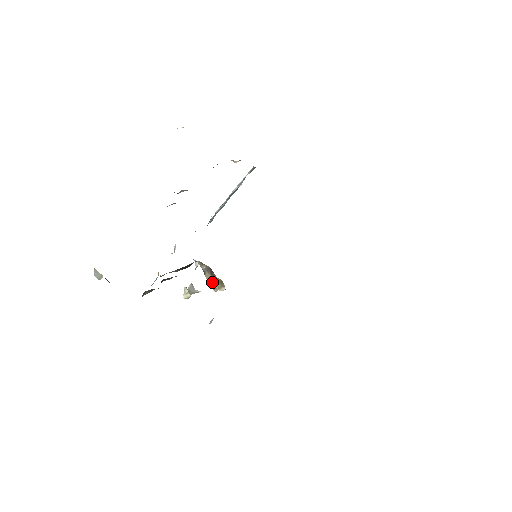
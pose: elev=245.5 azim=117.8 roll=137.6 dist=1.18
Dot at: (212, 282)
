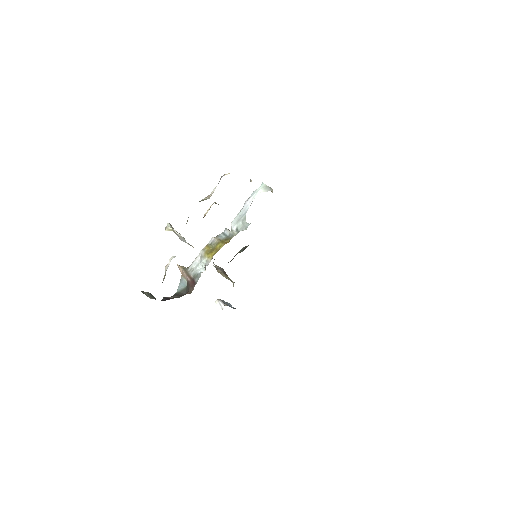
Dot at: (221, 274)
